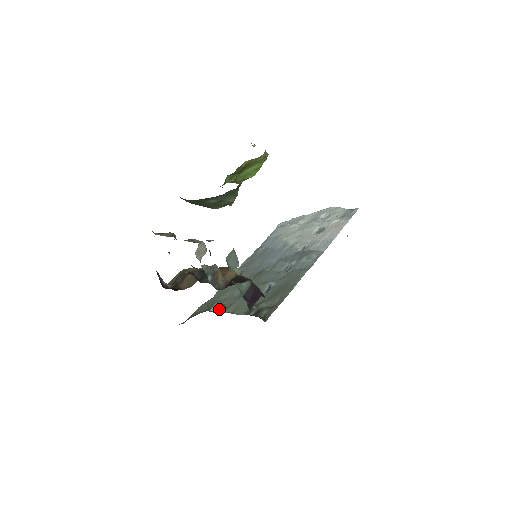
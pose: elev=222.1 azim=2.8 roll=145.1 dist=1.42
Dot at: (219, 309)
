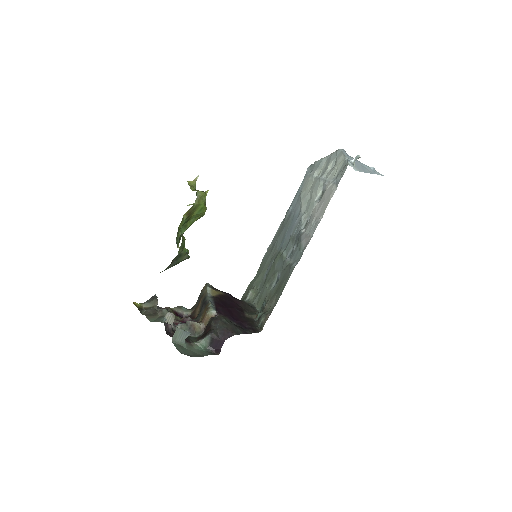
Dot at: (252, 297)
